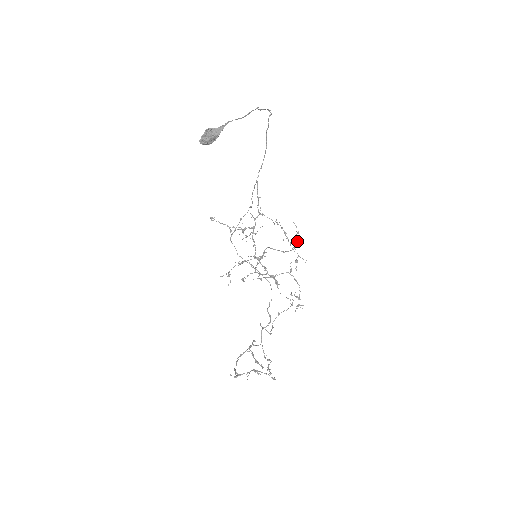
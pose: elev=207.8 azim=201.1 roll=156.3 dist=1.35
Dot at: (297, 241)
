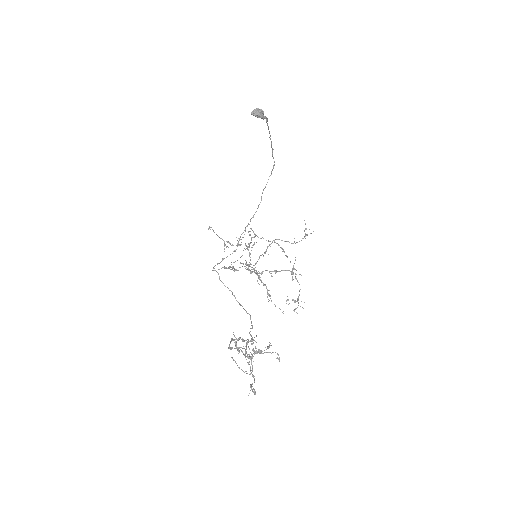
Dot at: occluded
